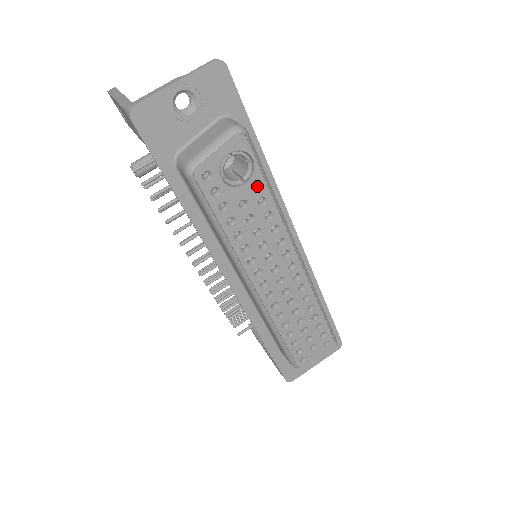
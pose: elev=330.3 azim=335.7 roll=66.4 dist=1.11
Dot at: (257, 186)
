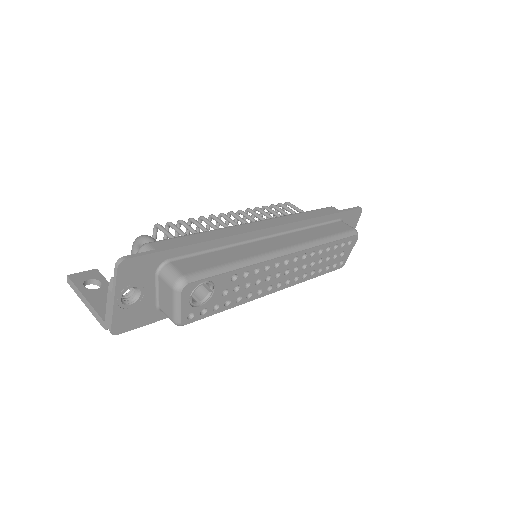
Dot at: (222, 280)
